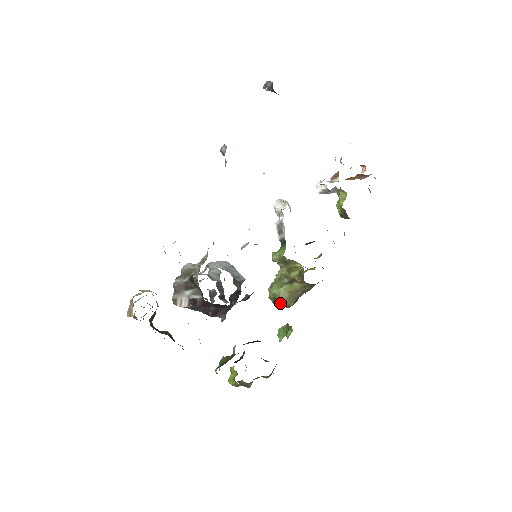
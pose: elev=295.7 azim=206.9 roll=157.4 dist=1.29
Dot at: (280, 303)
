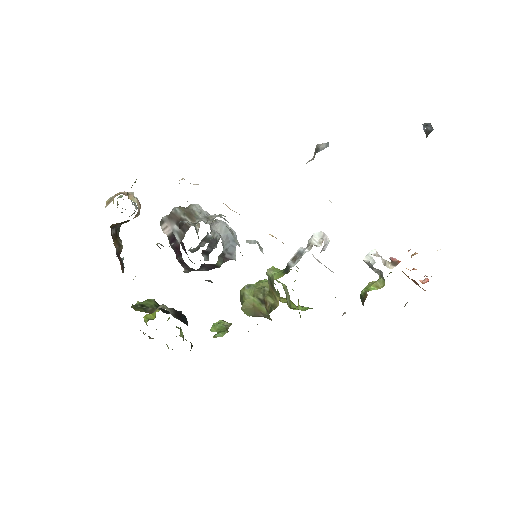
Dot at: occluded
